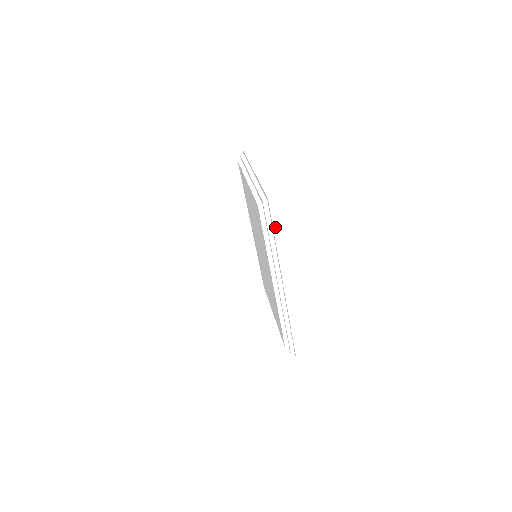
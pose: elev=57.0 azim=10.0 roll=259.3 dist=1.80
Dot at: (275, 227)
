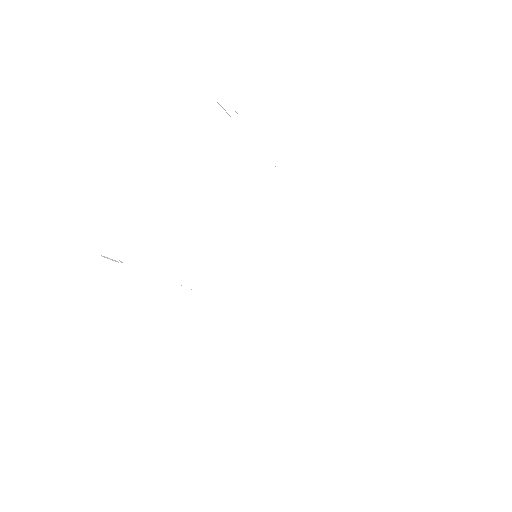
Dot at: (295, 152)
